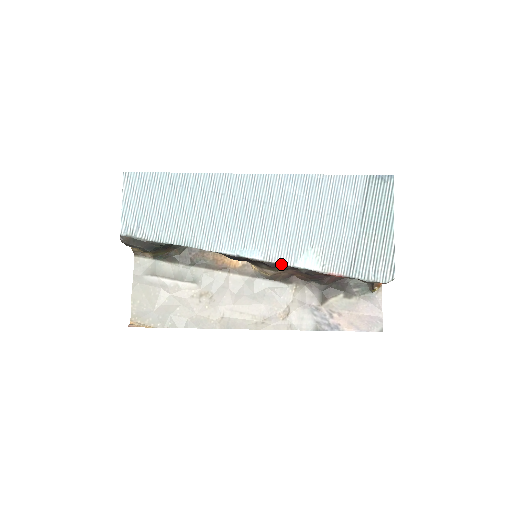
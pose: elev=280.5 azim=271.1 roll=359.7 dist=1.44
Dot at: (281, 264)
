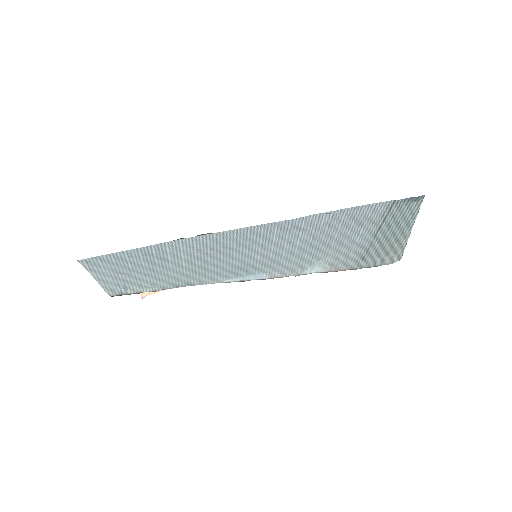
Dot at: occluded
